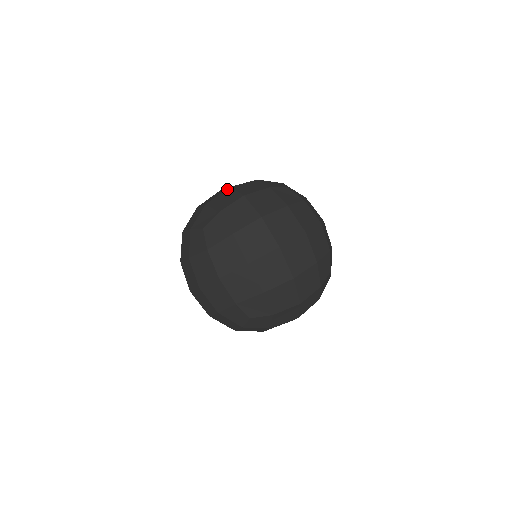
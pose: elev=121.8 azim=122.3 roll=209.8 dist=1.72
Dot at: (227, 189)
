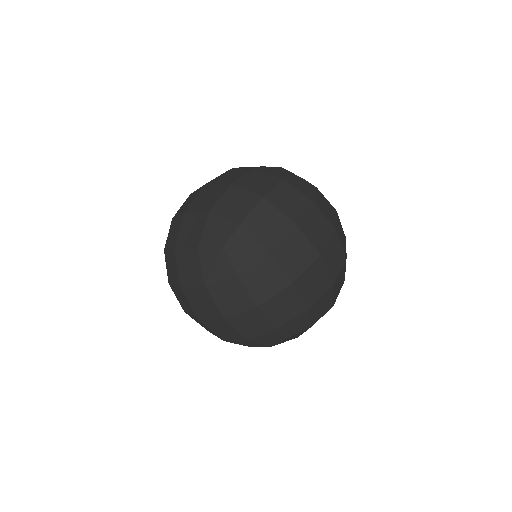
Dot at: (229, 188)
